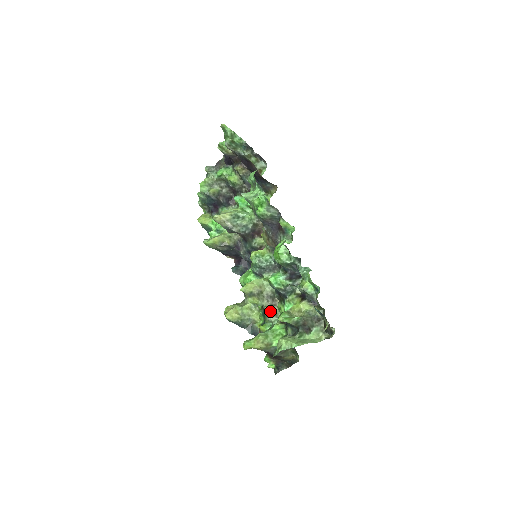
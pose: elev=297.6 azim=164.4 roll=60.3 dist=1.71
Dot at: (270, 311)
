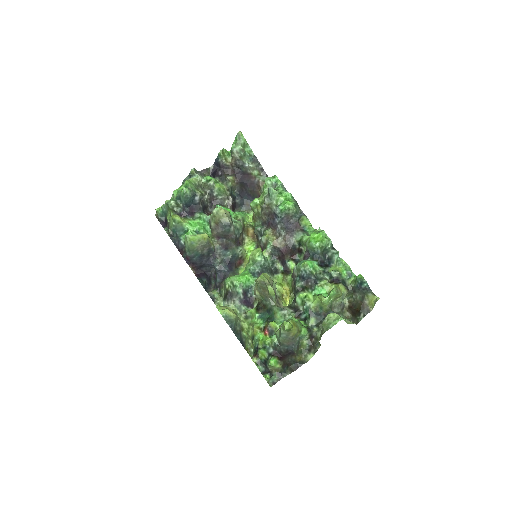
Dot at: (280, 307)
